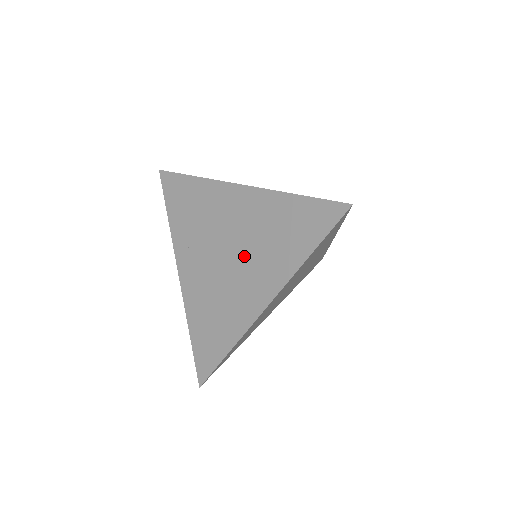
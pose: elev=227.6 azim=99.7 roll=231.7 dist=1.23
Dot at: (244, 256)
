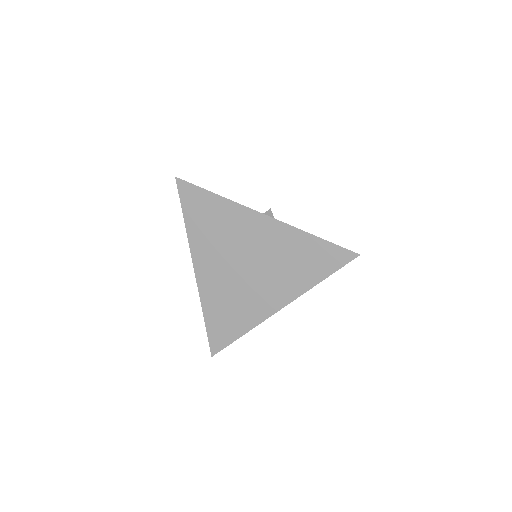
Dot at: (263, 271)
